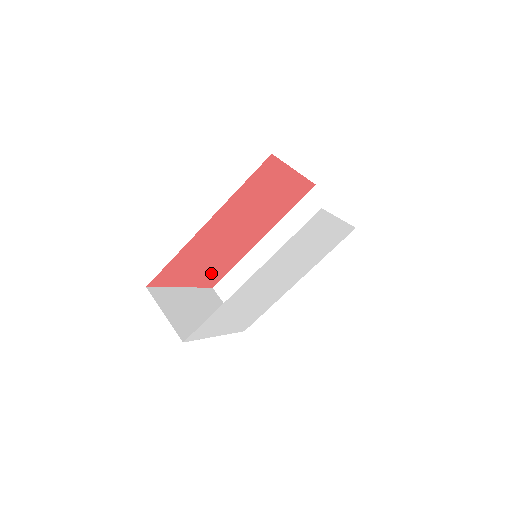
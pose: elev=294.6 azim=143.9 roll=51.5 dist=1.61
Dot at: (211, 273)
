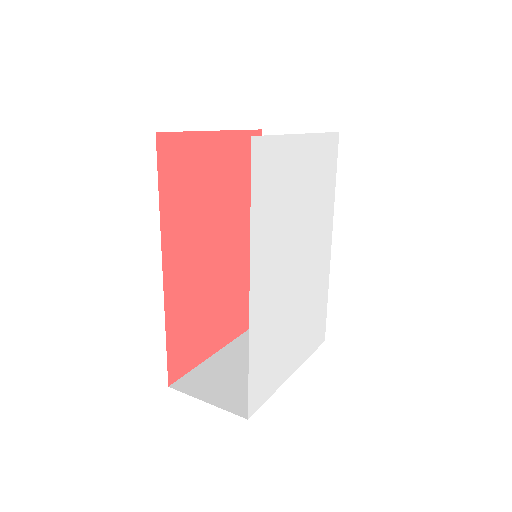
Dot at: (238, 311)
